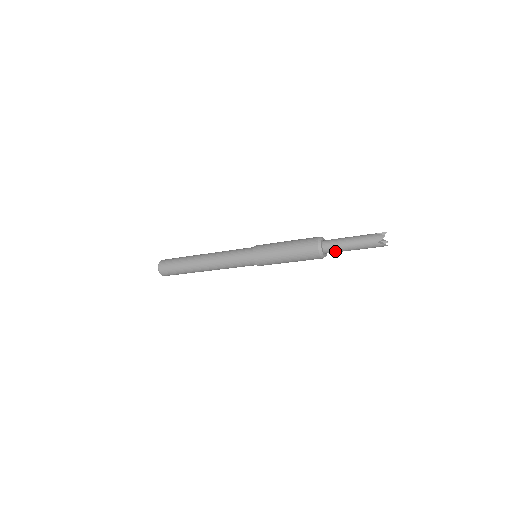
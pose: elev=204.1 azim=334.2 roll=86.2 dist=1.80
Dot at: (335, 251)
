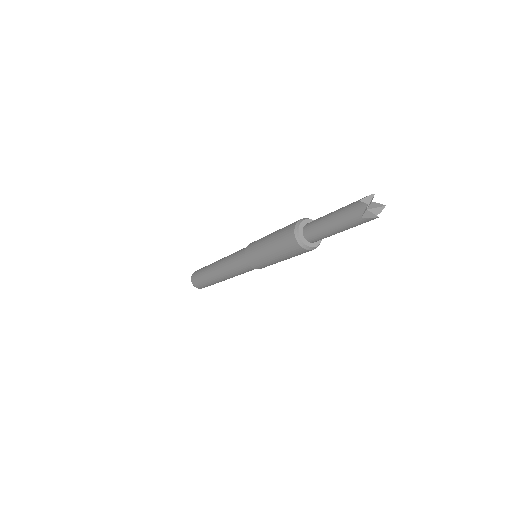
Dot at: (321, 238)
